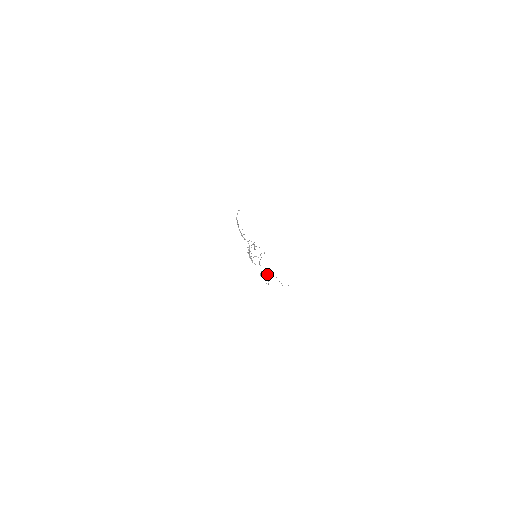
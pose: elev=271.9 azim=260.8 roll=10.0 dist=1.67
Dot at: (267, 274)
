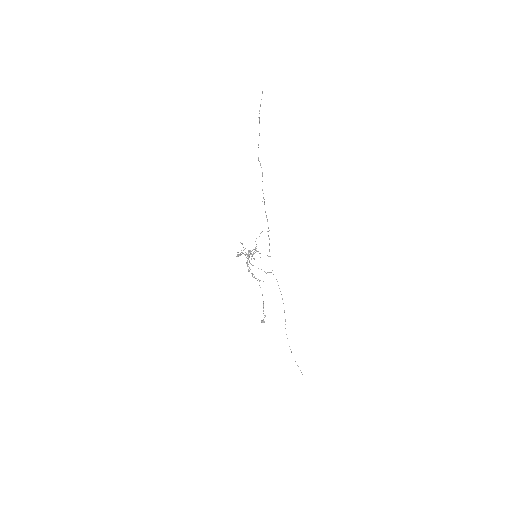
Dot at: (268, 272)
